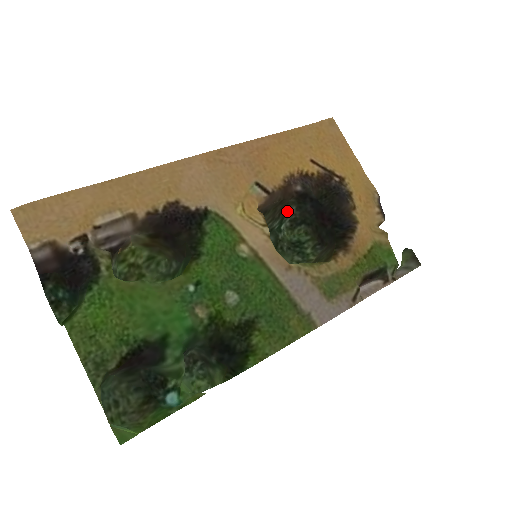
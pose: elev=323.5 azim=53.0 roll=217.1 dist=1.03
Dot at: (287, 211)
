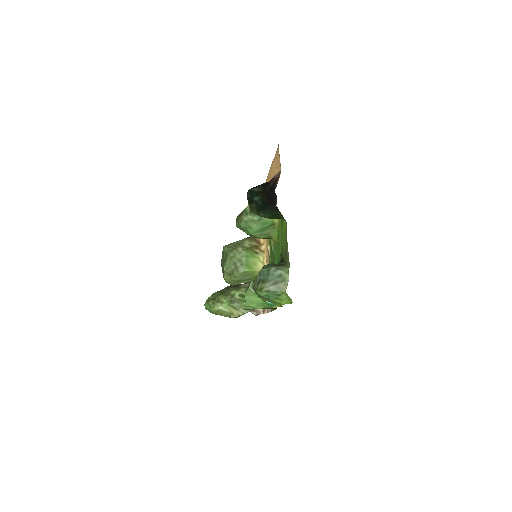
Dot at: occluded
